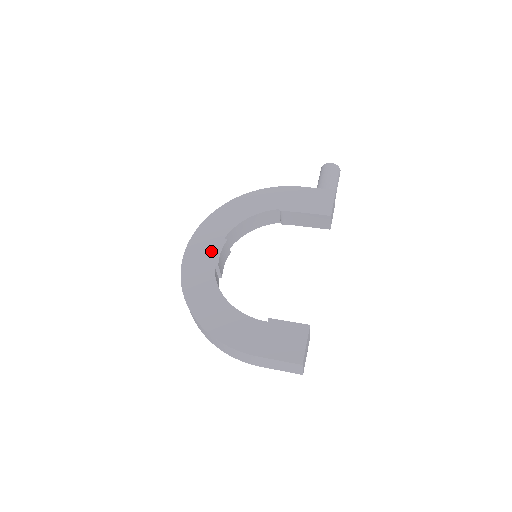
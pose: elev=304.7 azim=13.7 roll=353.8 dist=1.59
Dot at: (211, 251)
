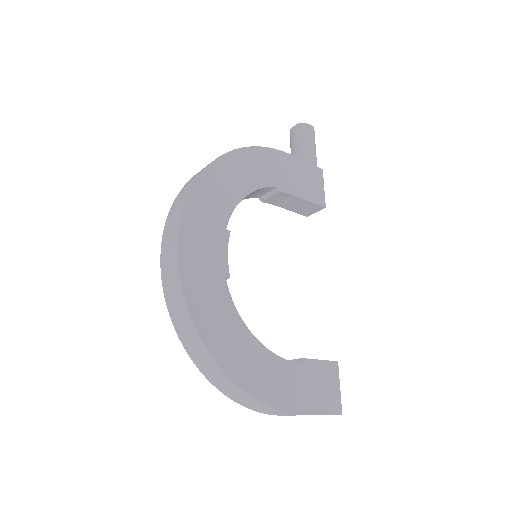
Dot at: (215, 251)
